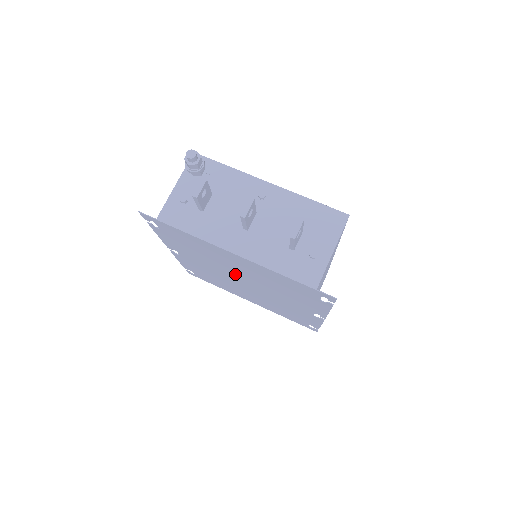
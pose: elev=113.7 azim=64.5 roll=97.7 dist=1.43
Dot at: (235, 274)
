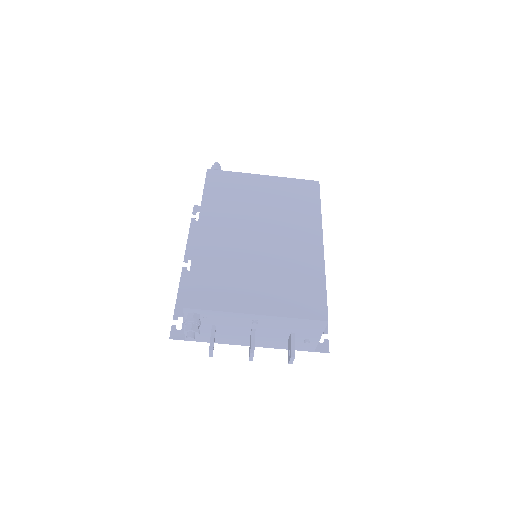
Dot at: occluded
